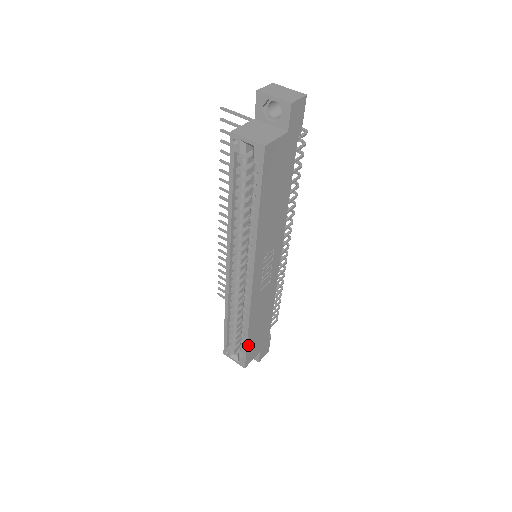
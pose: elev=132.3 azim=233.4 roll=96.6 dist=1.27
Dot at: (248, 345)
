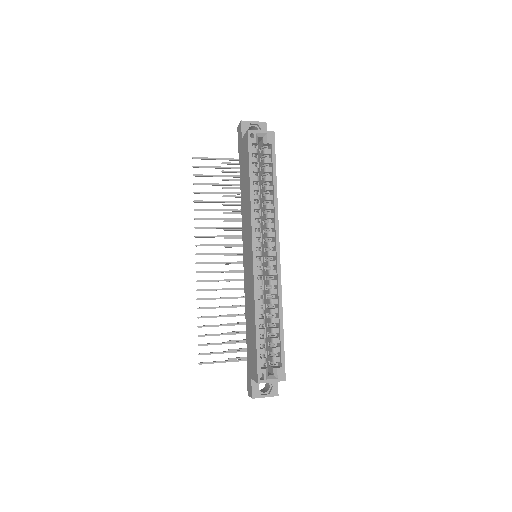
Dot at: (283, 343)
